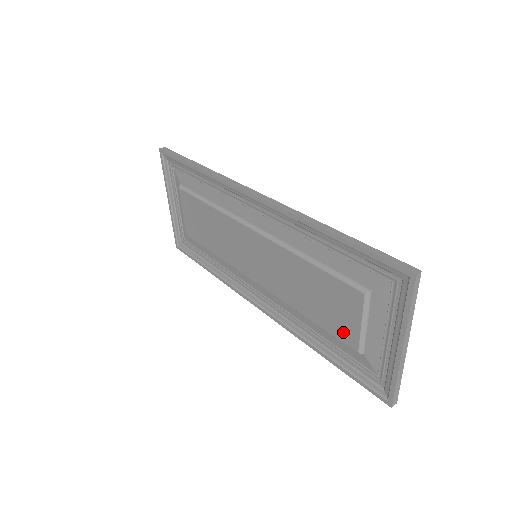
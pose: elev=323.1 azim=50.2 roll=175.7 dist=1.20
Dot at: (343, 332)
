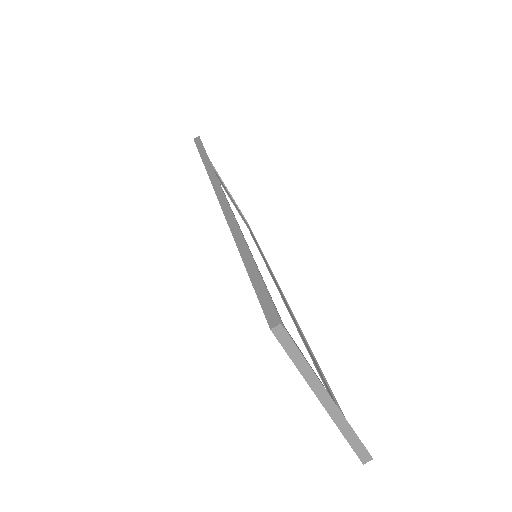
Dot at: occluded
